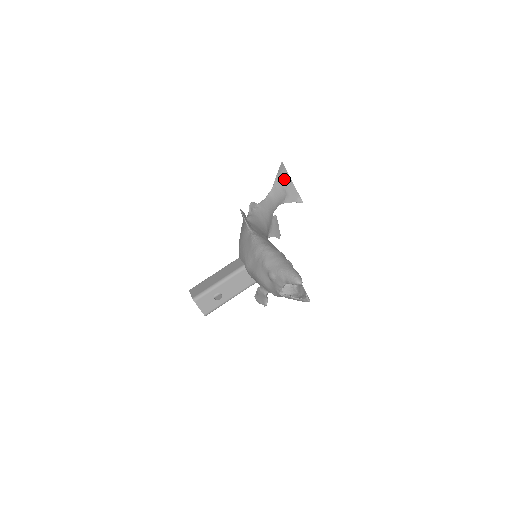
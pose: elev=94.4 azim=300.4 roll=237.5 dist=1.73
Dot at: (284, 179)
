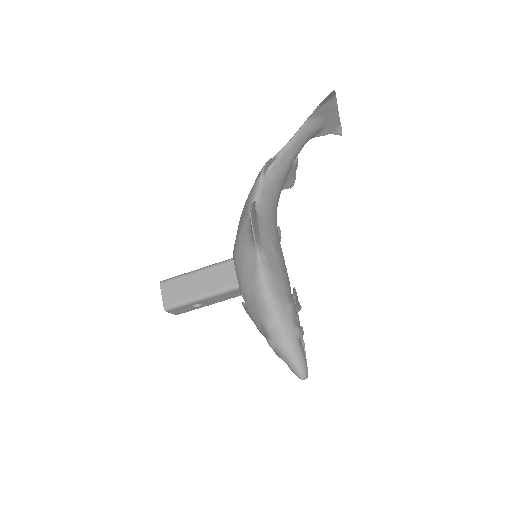
Dot at: (328, 108)
